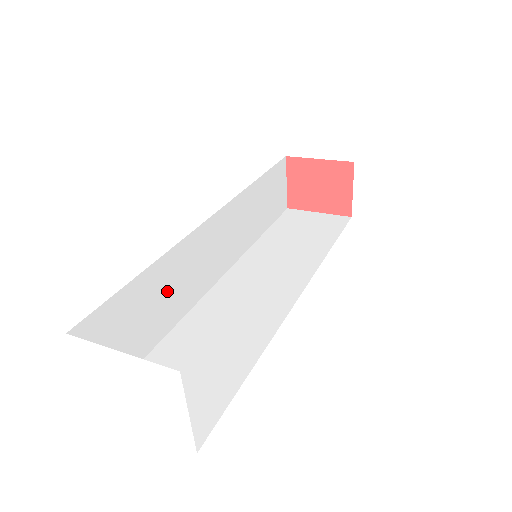
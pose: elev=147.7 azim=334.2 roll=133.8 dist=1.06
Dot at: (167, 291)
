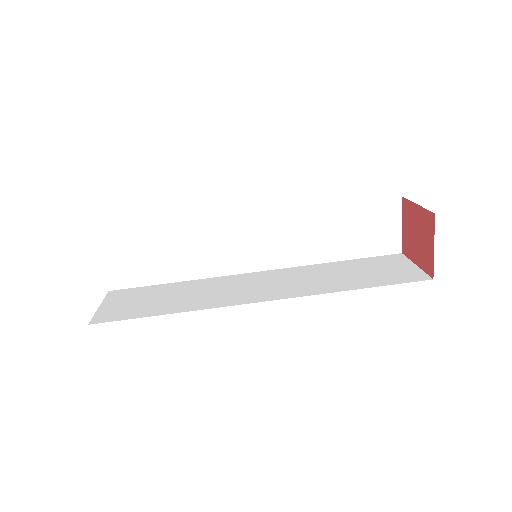
Dot at: (186, 251)
